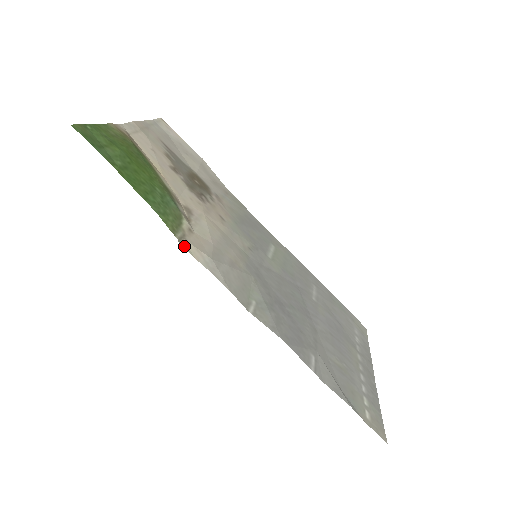
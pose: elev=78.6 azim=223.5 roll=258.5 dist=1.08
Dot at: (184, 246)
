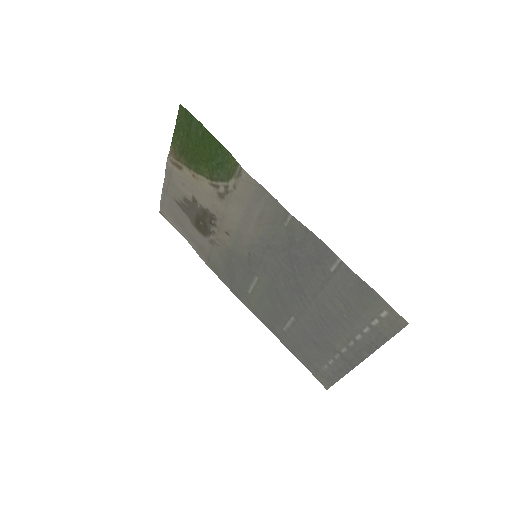
Dot at: (244, 171)
